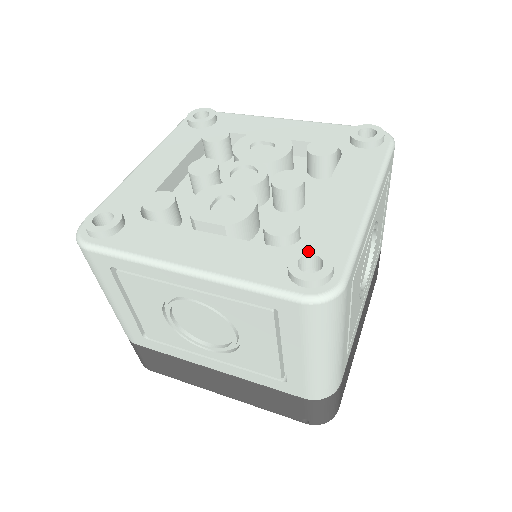
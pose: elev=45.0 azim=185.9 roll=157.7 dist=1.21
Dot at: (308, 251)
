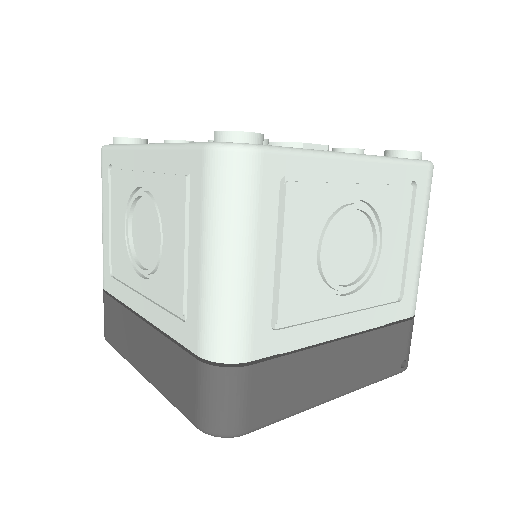
Dot at: occluded
